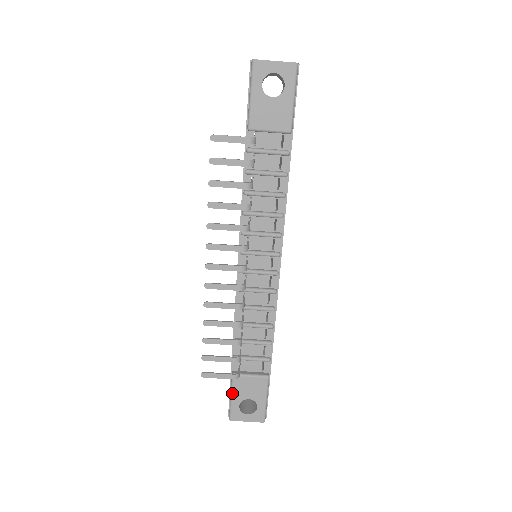
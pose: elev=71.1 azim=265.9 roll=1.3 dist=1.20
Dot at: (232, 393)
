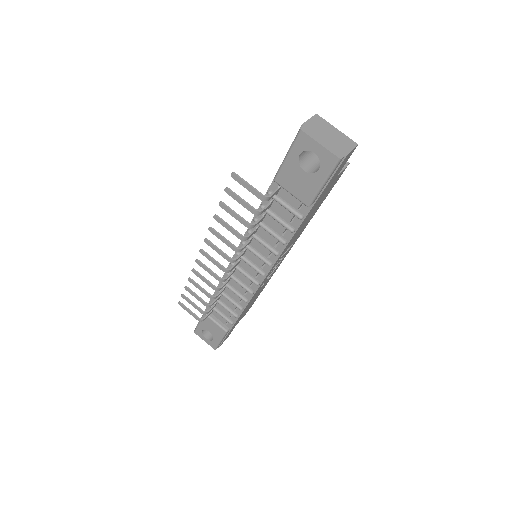
Dot at: occluded
